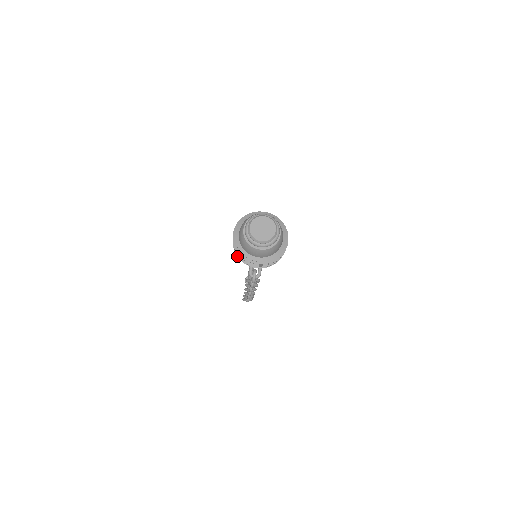
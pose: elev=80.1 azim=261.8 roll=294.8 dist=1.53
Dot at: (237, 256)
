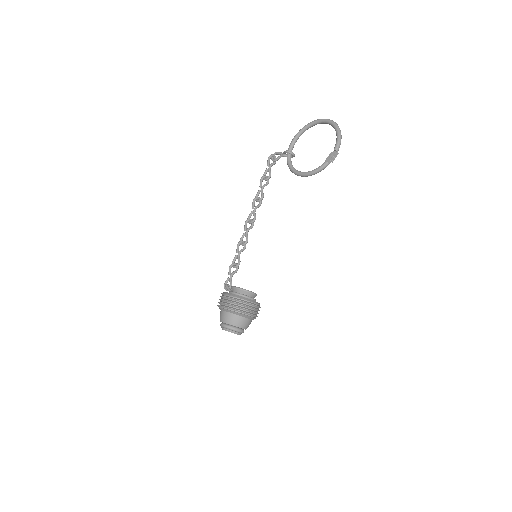
Dot at: occluded
